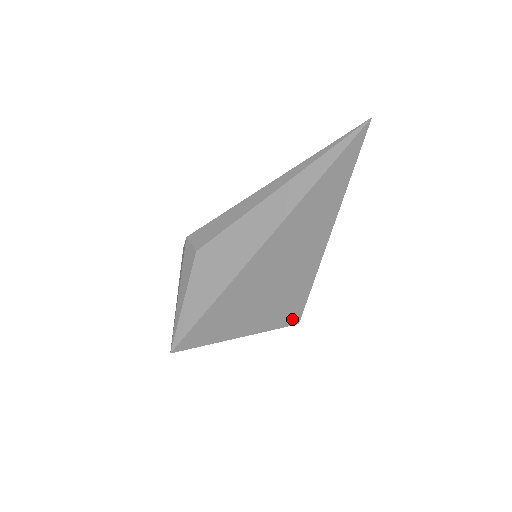
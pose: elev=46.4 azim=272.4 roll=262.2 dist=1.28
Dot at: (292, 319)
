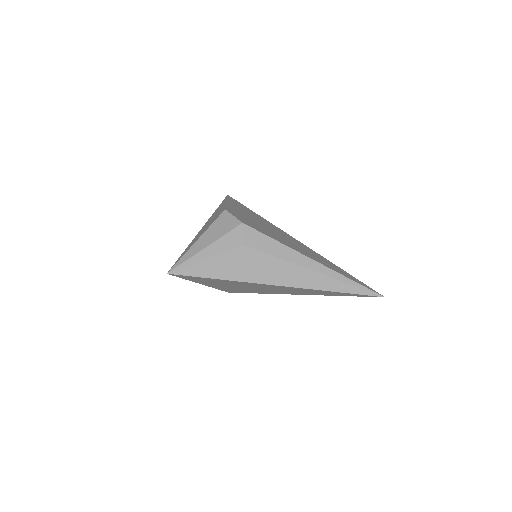
Dot at: (230, 291)
